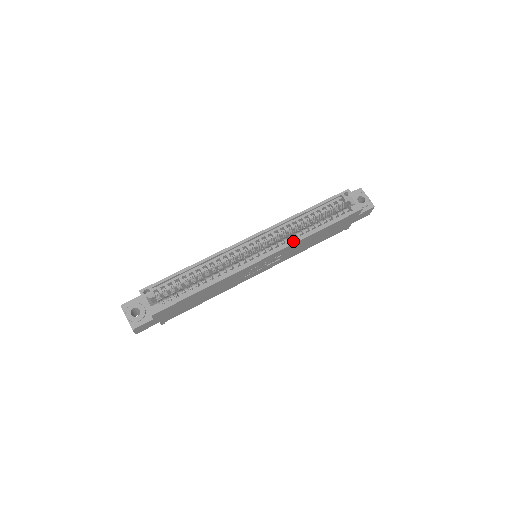
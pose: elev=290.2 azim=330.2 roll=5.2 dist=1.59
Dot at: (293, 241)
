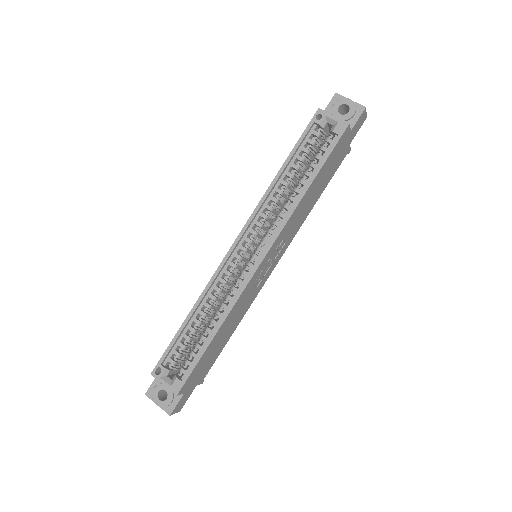
Dot at: (284, 220)
